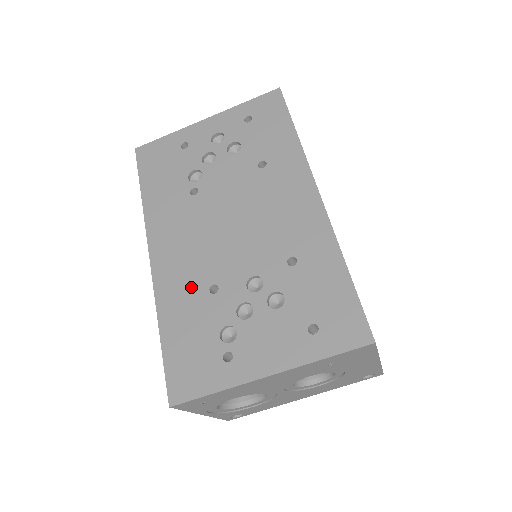
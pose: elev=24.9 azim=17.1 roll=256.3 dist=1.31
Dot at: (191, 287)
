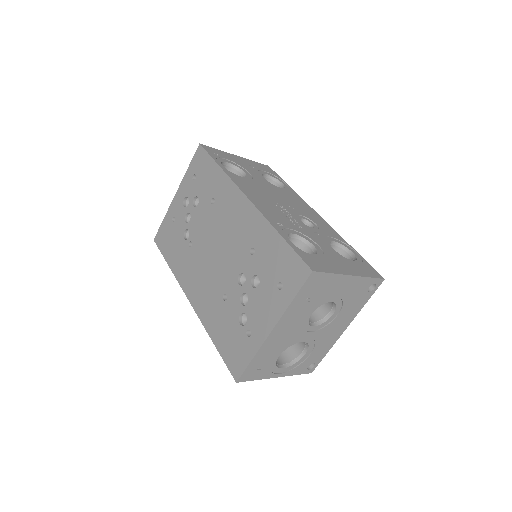
Dot at: (214, 304)
